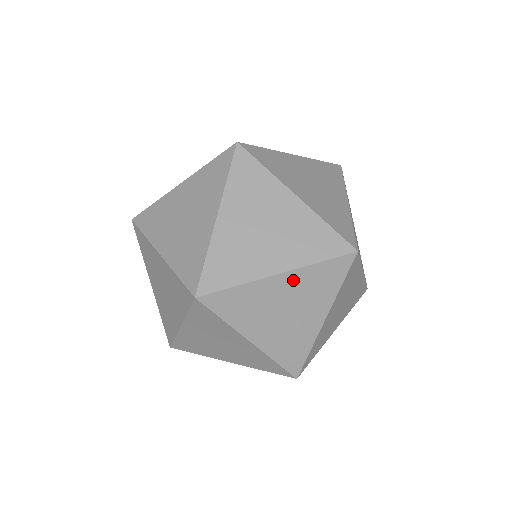
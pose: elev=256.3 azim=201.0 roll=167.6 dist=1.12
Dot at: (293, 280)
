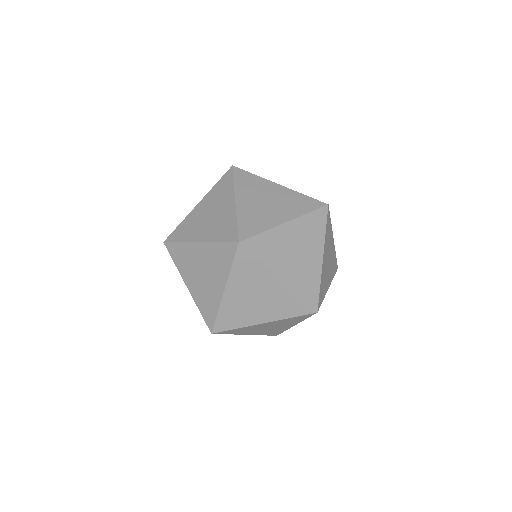
Dot at: (206, 200)
